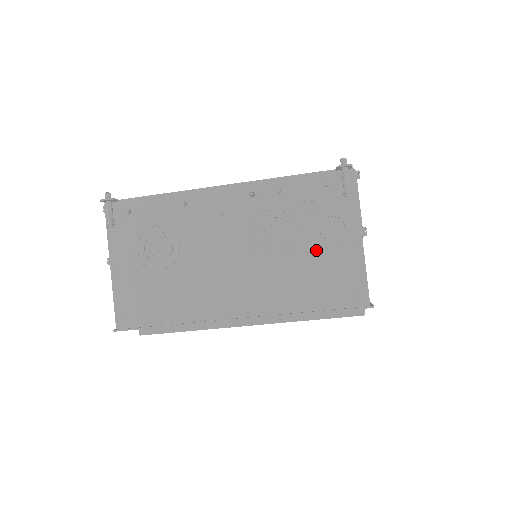
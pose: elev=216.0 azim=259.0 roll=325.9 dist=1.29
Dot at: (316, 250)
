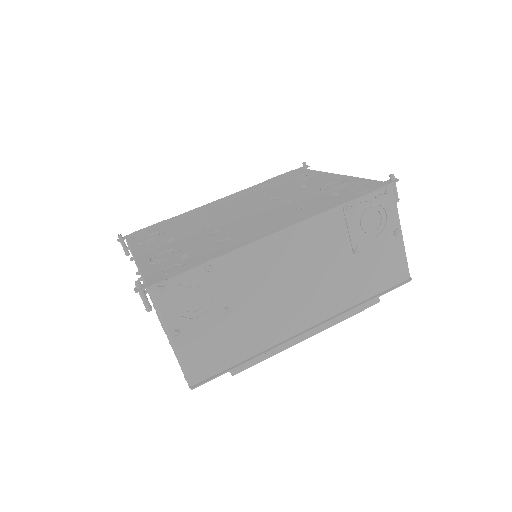
Dot at: occluded
